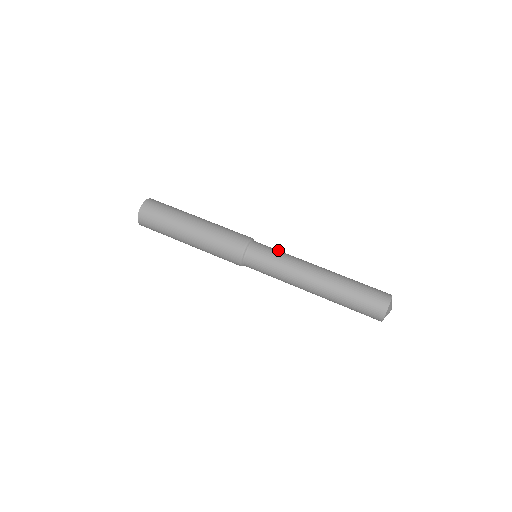
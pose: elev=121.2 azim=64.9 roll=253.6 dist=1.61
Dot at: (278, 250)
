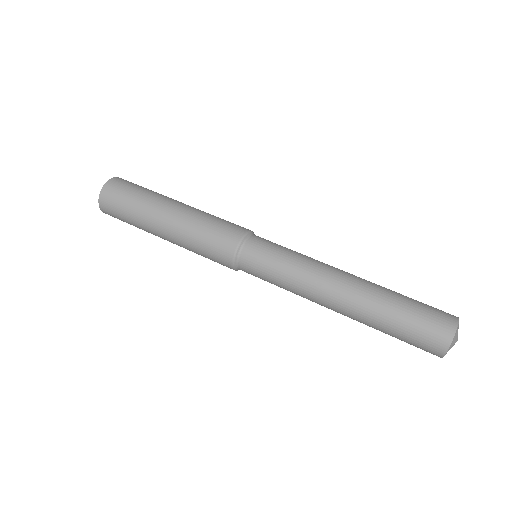
Dot at: occluded
